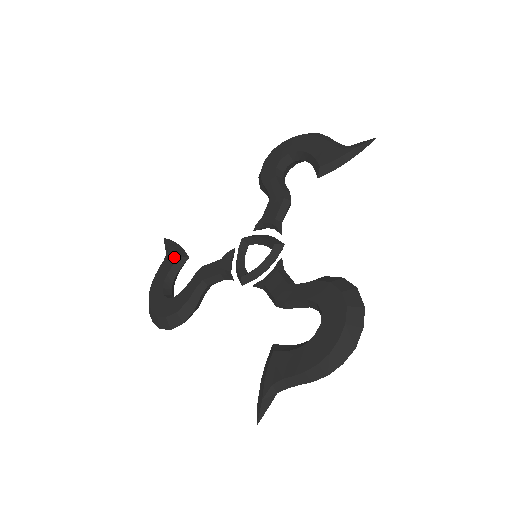
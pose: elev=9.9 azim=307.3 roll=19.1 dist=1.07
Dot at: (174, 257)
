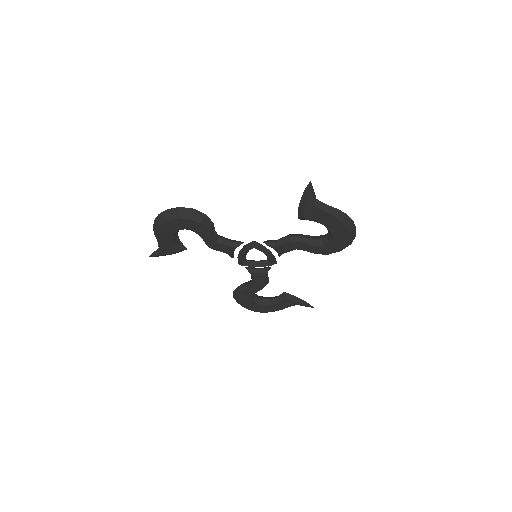
Dot at: occluded
